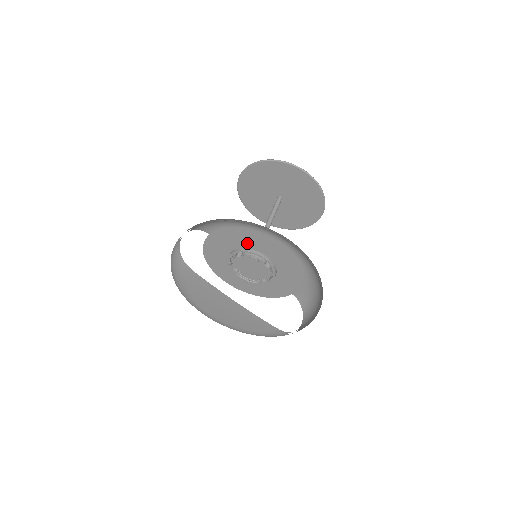
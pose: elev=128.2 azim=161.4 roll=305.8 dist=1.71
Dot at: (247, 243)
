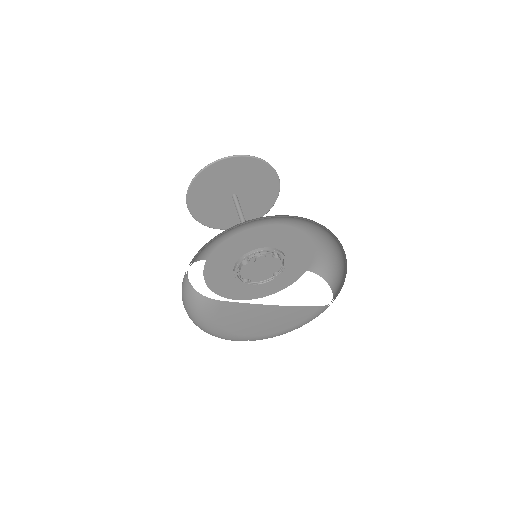
Dot at: (248, 246)
